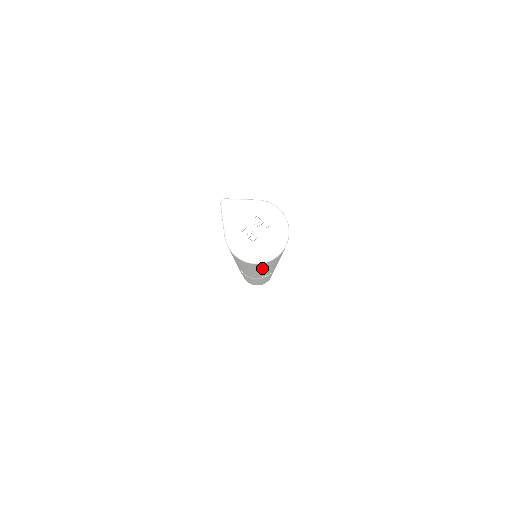
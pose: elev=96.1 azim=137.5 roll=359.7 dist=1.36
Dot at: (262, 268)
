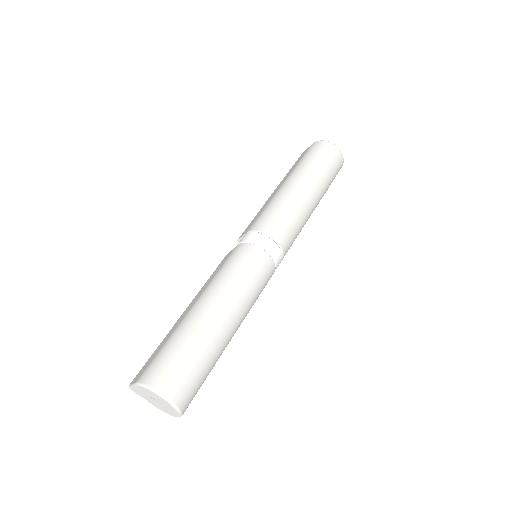
Dot at: occluded
